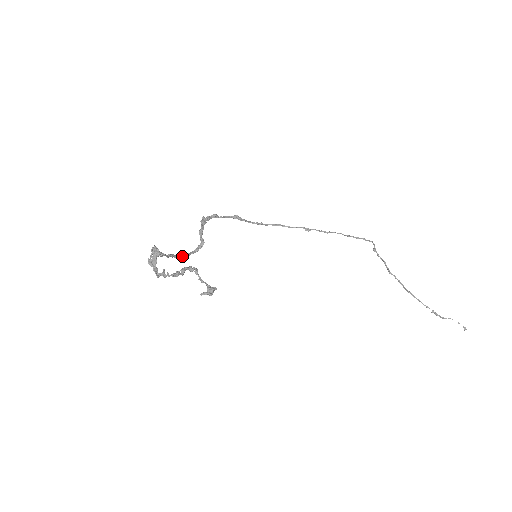
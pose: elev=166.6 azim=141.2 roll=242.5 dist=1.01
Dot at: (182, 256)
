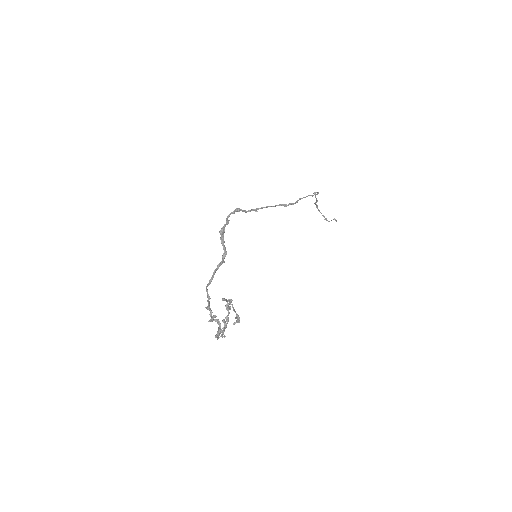
Dot at: (209, 283)
